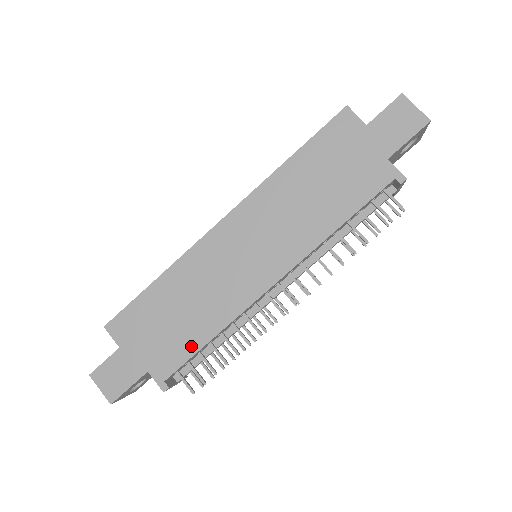
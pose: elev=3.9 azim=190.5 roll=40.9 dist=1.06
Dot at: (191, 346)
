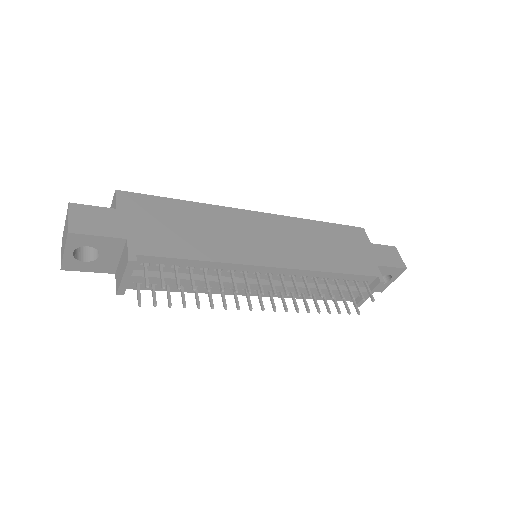
Dot at: (181, 252)
